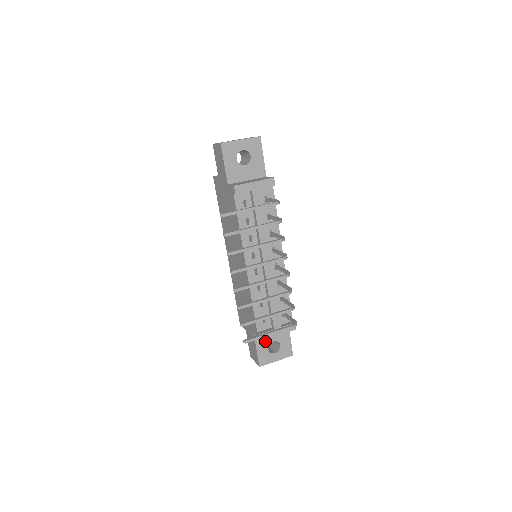
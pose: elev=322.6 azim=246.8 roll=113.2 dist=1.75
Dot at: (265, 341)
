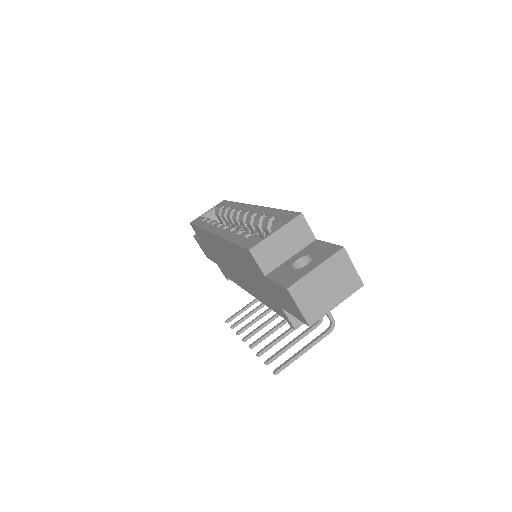
Dot at: occluded
